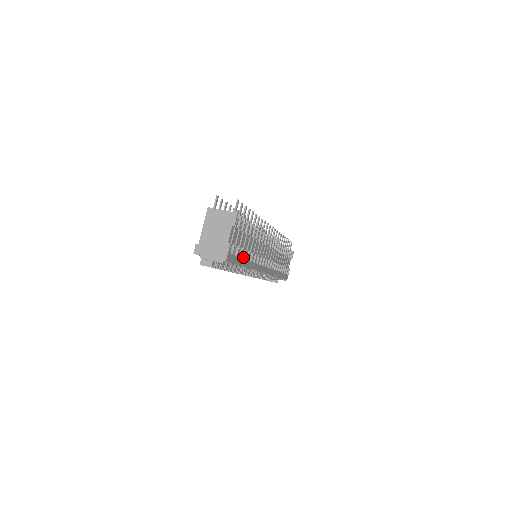
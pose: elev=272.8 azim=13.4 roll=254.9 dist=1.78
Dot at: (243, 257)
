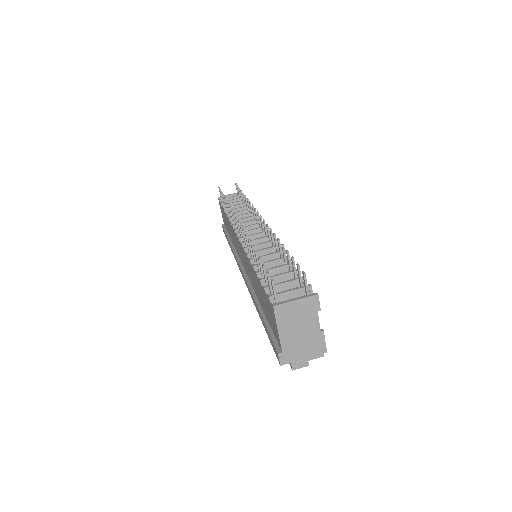
Dot at: occluded
